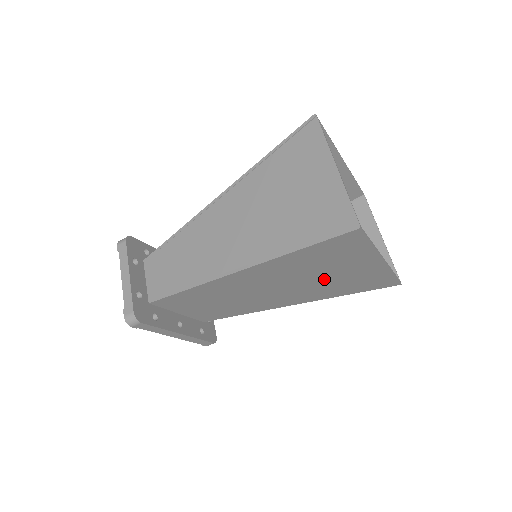
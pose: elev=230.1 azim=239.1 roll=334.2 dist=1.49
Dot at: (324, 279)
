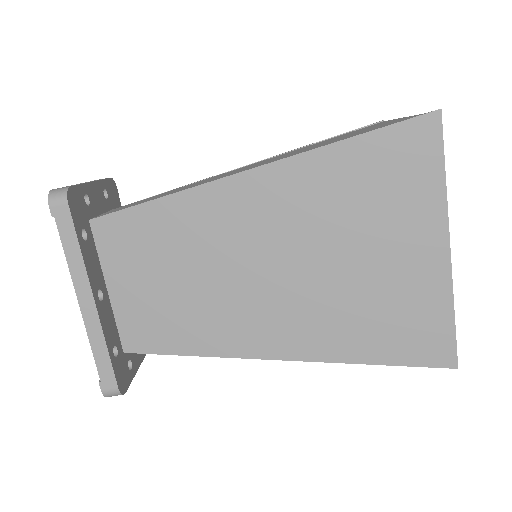
Dot at: (350, 272)
